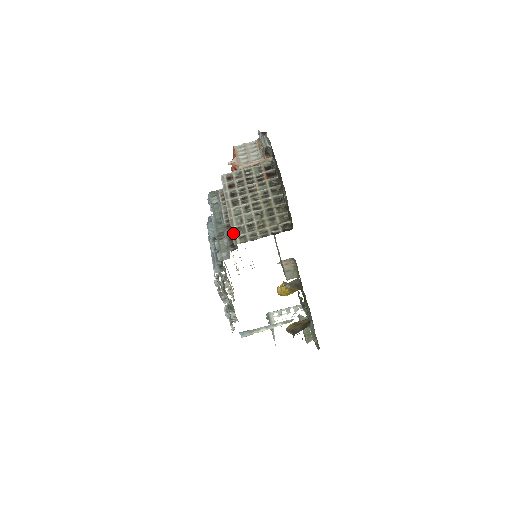
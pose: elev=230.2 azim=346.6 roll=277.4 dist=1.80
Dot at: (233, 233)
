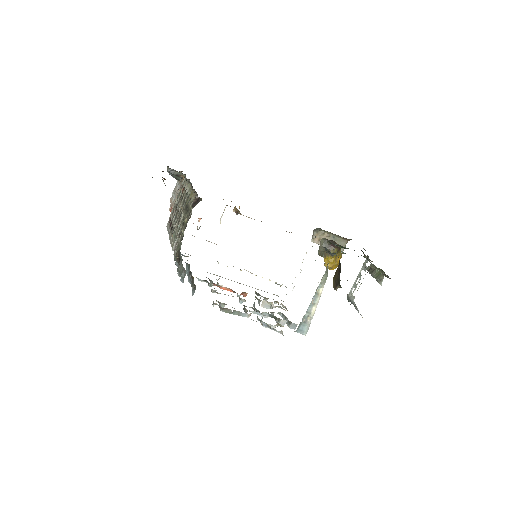
Dot at: (177, 252)
